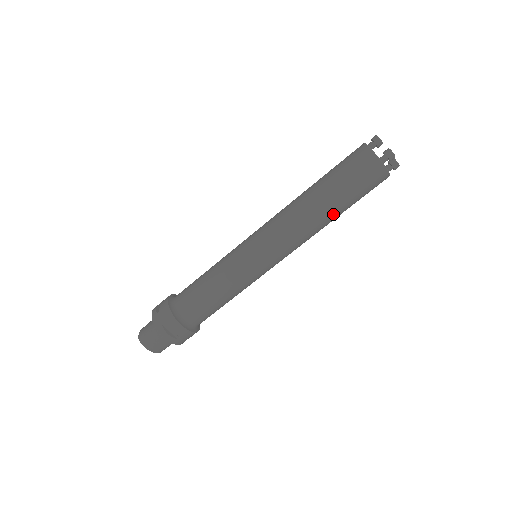
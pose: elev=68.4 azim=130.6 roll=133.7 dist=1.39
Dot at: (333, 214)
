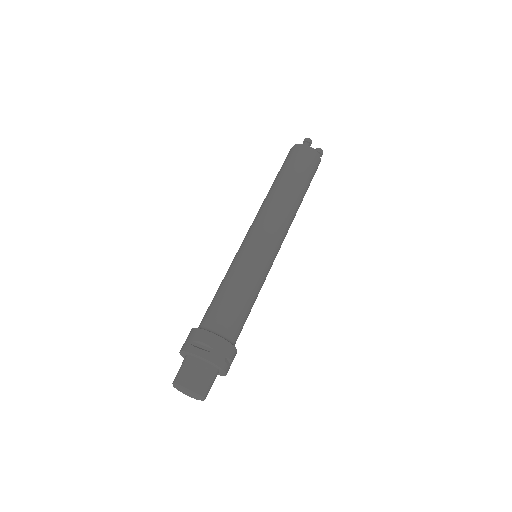
Dot at: (294, 188)
